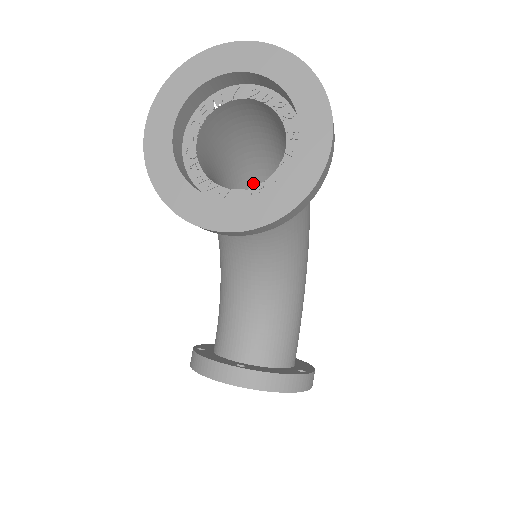
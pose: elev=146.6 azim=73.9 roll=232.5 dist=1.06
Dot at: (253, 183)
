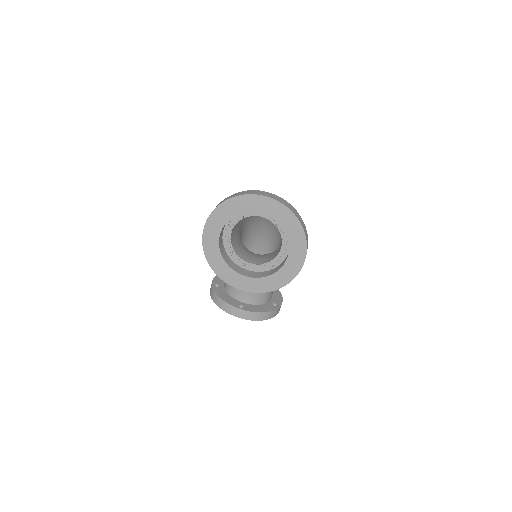
Dot at: occluded
